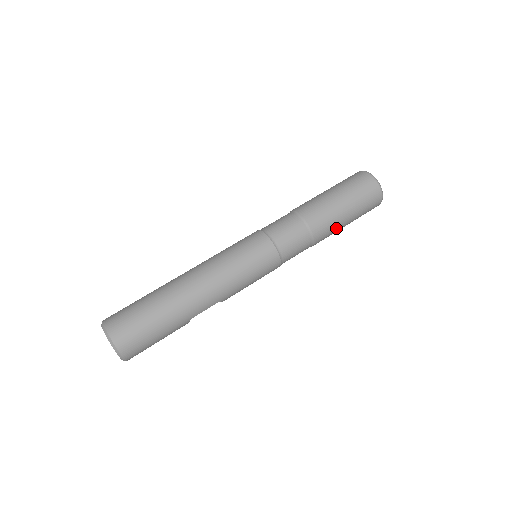
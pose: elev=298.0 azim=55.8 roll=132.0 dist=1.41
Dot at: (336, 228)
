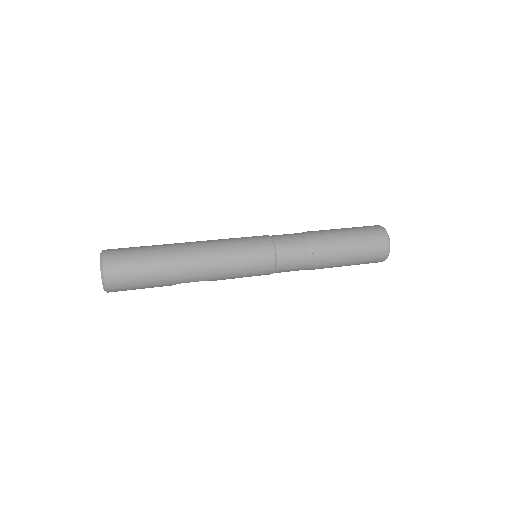
Dot at: (334, 265)
